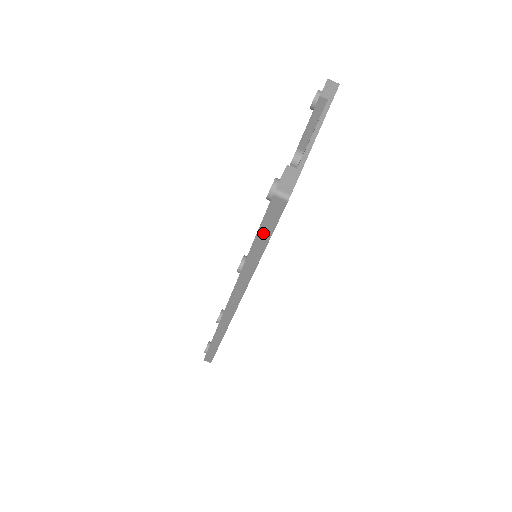
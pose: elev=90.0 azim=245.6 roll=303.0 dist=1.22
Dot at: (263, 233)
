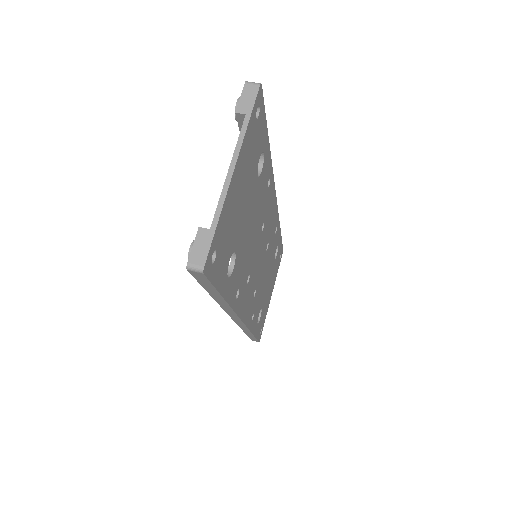
Dot at: (208, 288)
